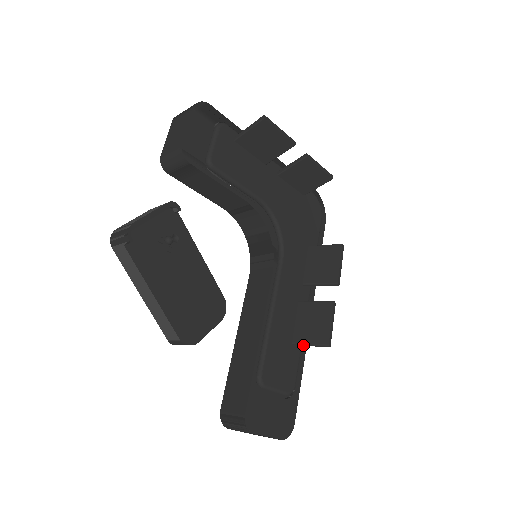
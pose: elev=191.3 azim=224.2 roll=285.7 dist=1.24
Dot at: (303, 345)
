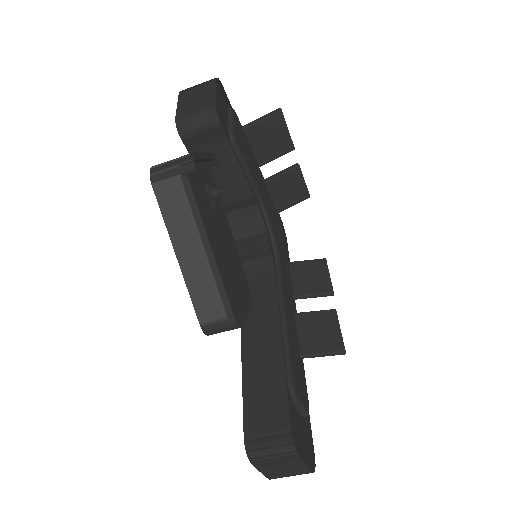
Dot at: (313, 356)
